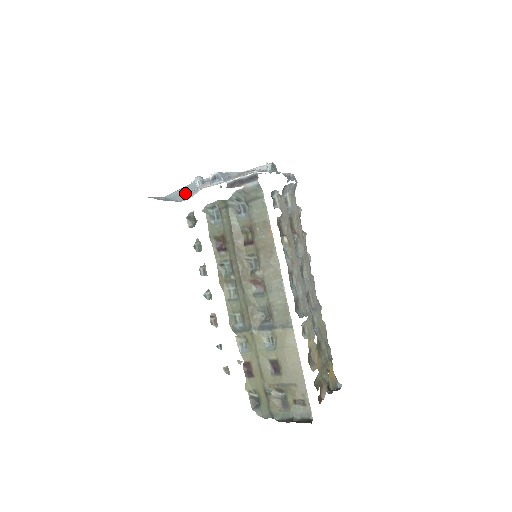
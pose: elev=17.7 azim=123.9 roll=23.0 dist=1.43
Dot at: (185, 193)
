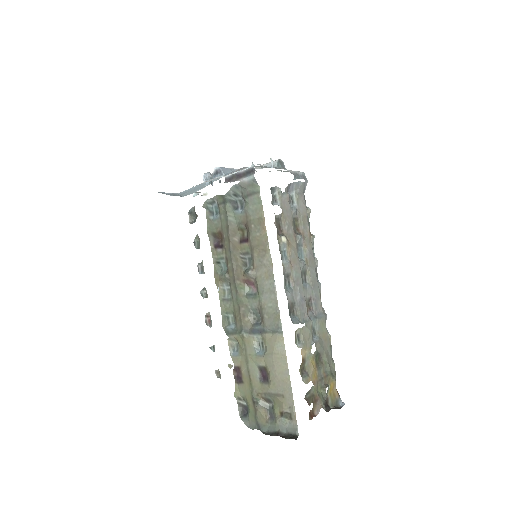
Dot at: (194, 189)
